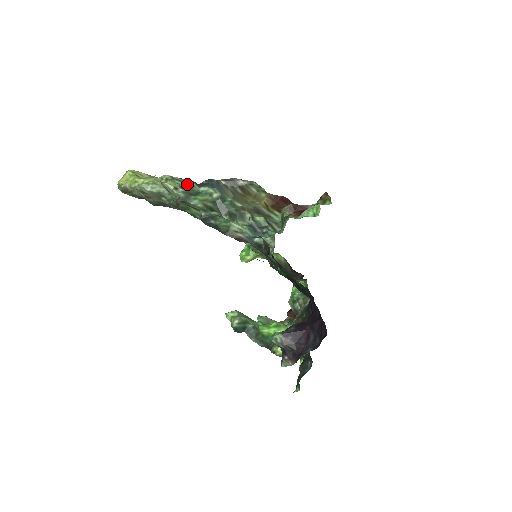
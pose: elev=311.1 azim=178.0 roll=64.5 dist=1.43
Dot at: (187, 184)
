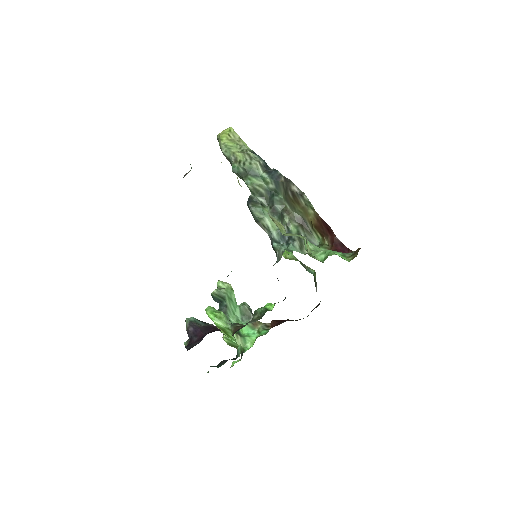
Dot at: (251, 163)
